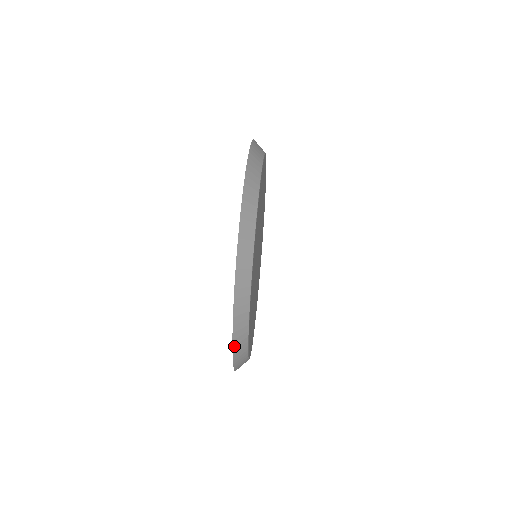
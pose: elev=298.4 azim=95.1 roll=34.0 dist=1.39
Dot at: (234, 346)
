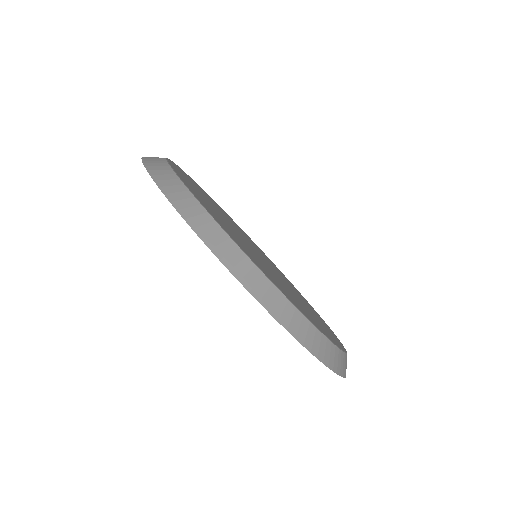
Dot at: occluded
